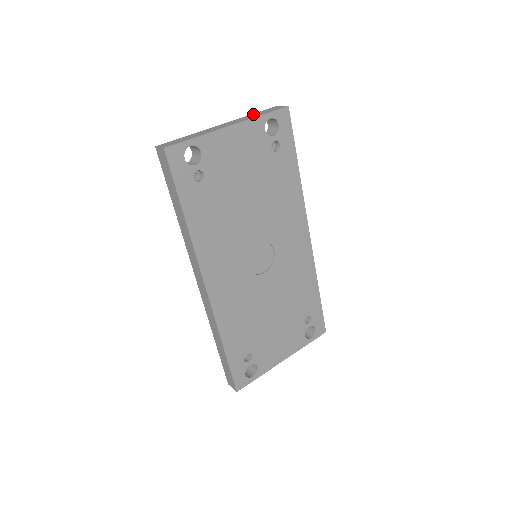
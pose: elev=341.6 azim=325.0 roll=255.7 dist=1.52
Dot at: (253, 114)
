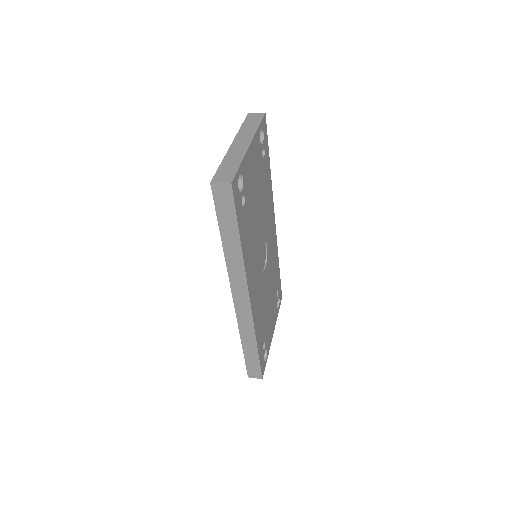
Dot at: (244, 126)
